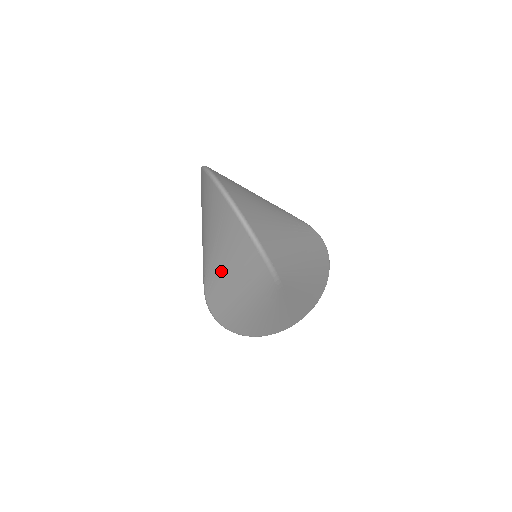
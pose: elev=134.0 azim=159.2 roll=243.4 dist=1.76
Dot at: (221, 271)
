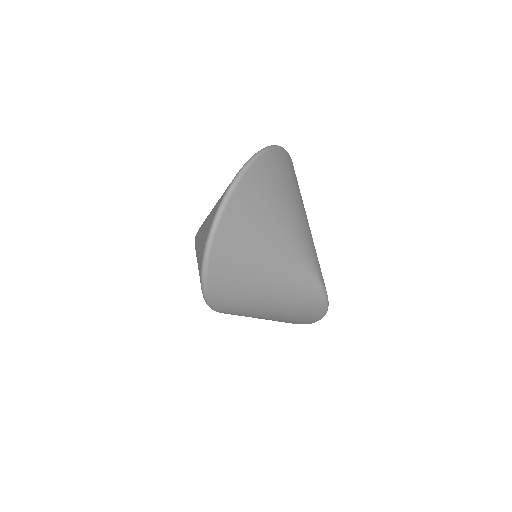
Dot at: (197, 248)
